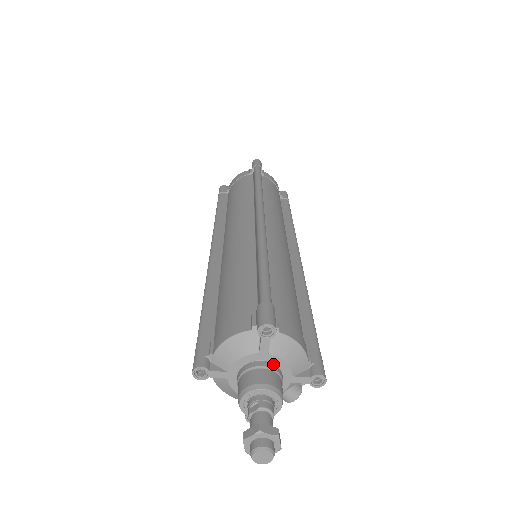
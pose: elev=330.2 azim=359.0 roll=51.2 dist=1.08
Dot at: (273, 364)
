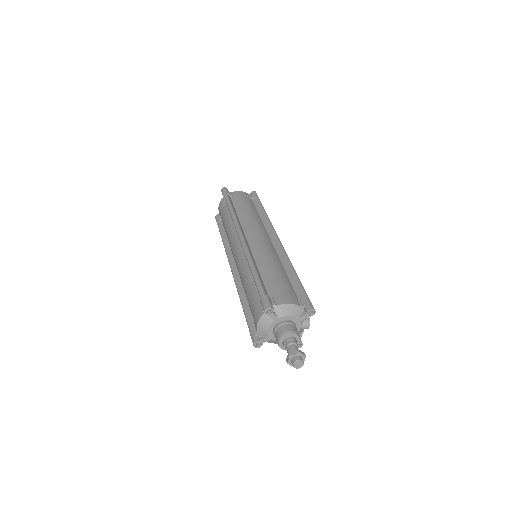
Dot at: (284, 321)
